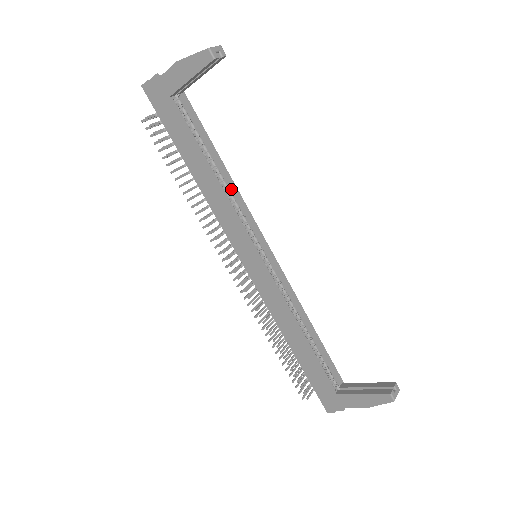
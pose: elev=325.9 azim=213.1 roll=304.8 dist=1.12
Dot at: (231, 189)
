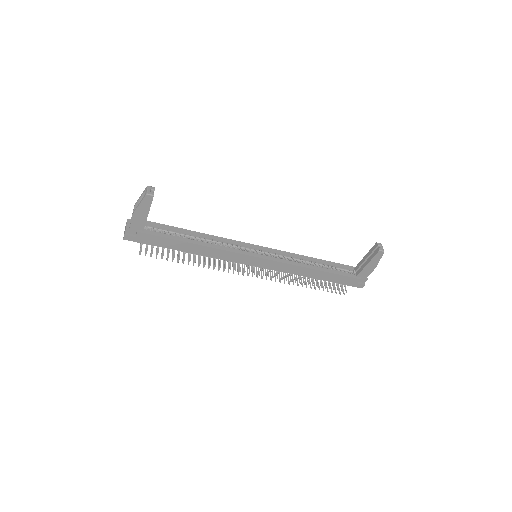
Dot at: (213, 239)
